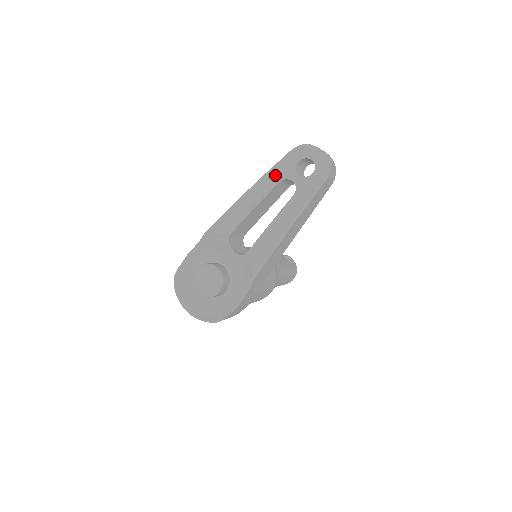
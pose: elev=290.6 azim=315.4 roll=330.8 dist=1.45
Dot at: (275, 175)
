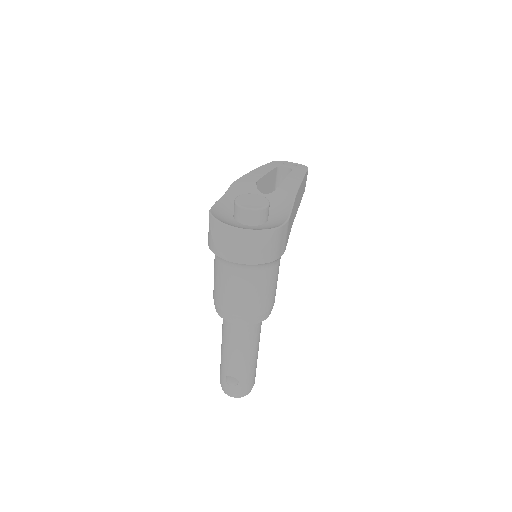
Dot at: (271, 165)
